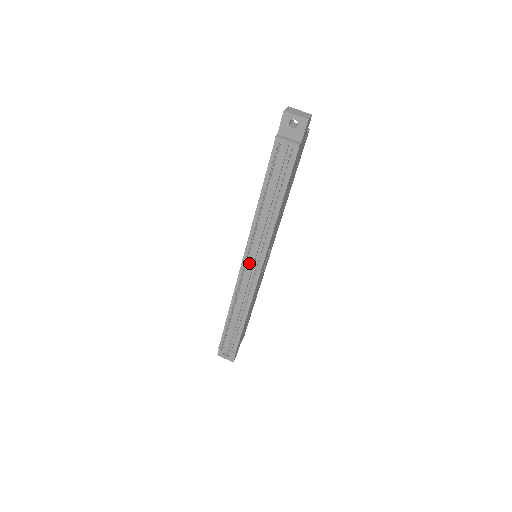
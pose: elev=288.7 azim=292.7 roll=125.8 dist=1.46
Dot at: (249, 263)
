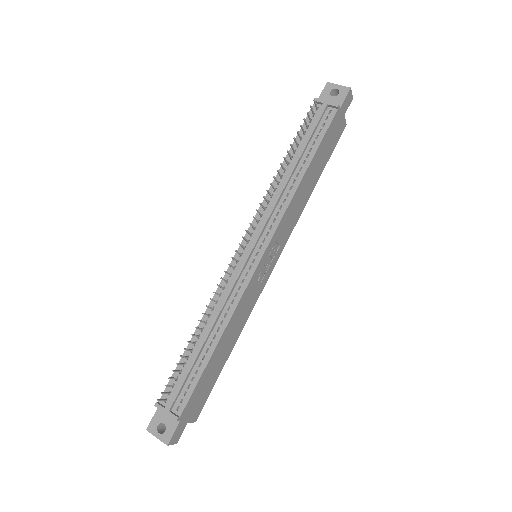
Dot at: (247, 250)
